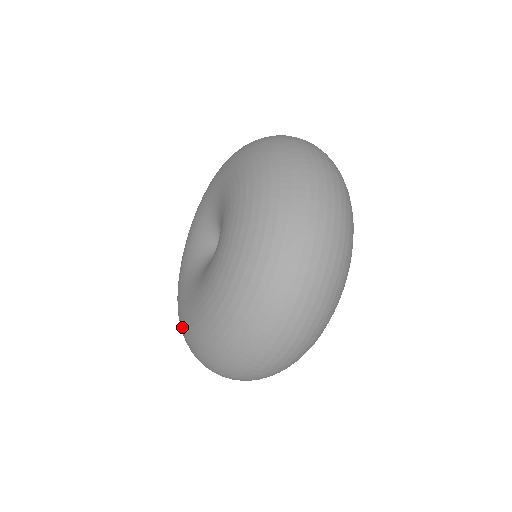
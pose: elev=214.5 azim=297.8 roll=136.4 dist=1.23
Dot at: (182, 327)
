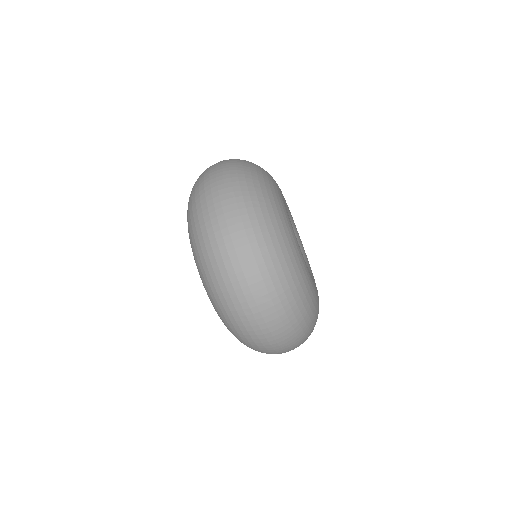
Dot at: occluded
